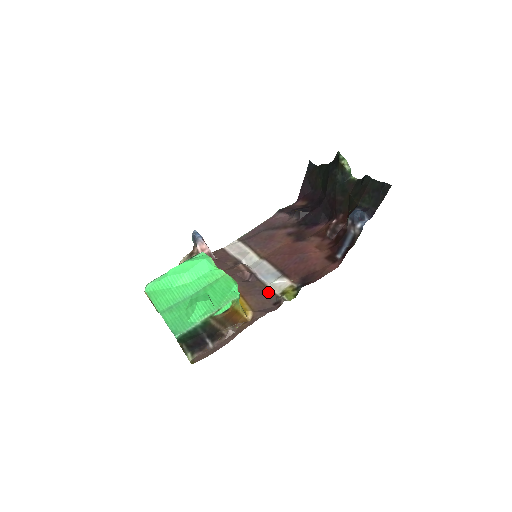
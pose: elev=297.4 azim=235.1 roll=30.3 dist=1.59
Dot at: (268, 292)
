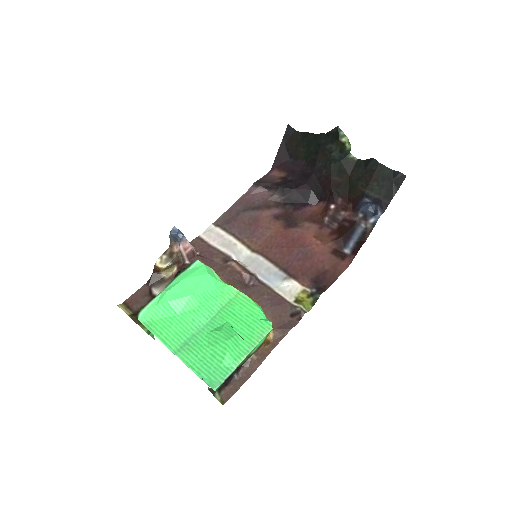
Dot at: (280, 300)
